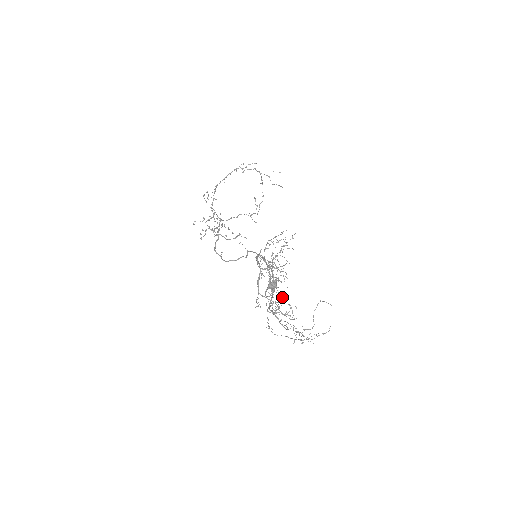
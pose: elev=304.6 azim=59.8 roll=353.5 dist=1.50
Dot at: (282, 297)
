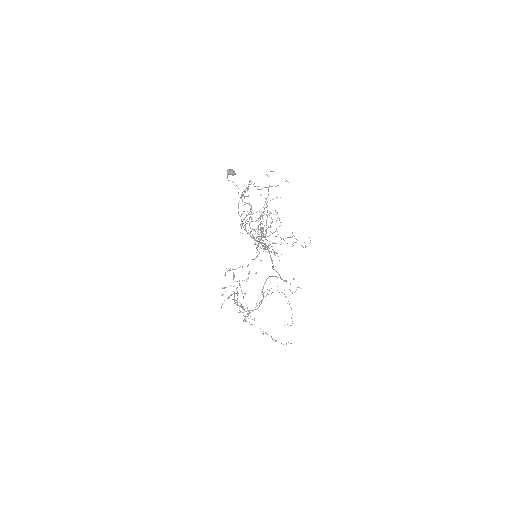
Dot at: (260, 217)
